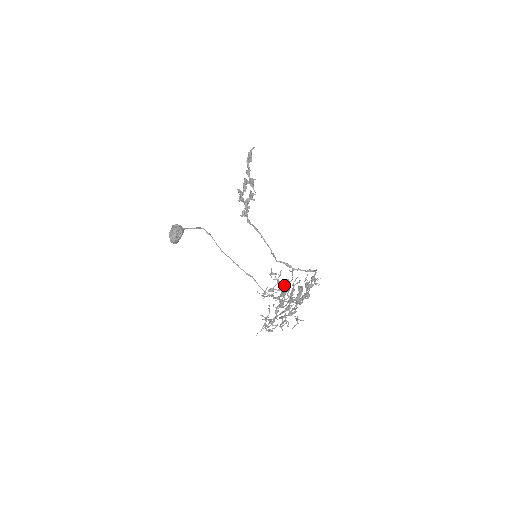
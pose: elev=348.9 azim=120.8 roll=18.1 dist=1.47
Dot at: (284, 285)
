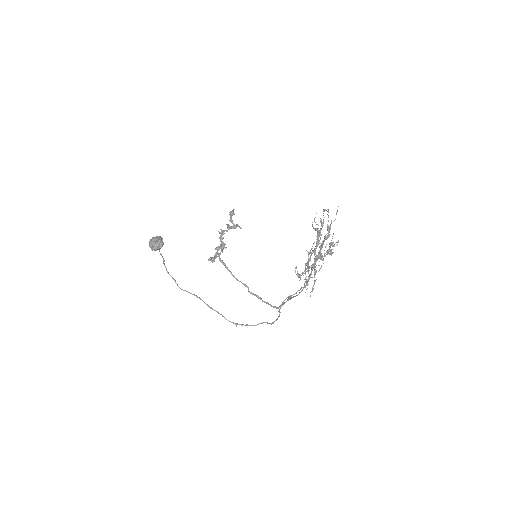
Dot at: (319, 235)
